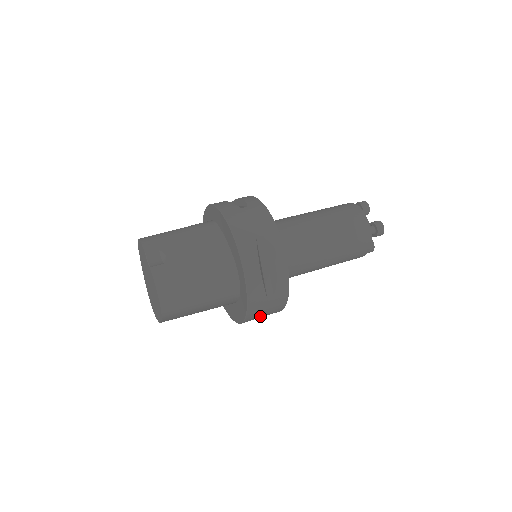
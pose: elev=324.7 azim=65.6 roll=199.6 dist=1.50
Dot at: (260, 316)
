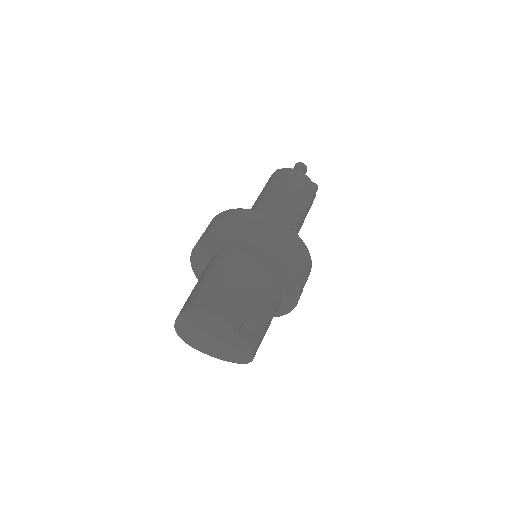
Dot at: occluded
